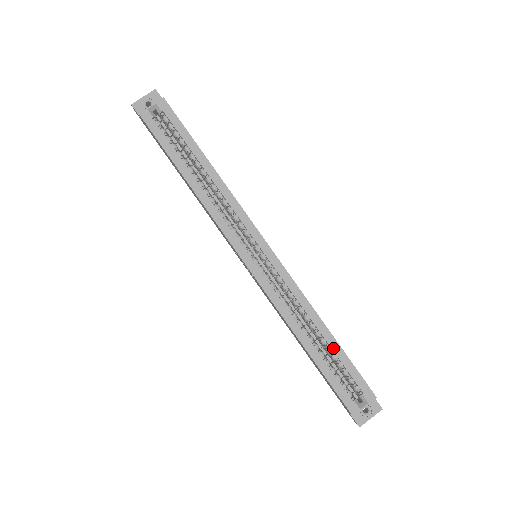
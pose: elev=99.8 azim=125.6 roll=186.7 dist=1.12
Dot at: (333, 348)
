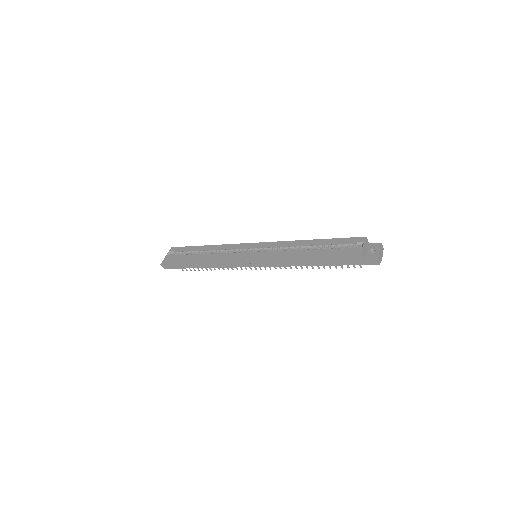
Dot at: (322, 242)
